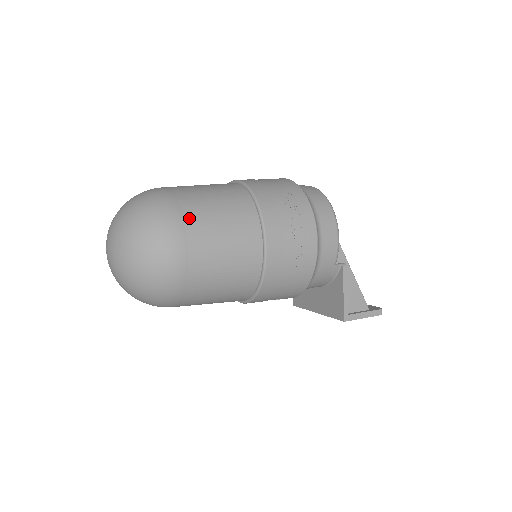
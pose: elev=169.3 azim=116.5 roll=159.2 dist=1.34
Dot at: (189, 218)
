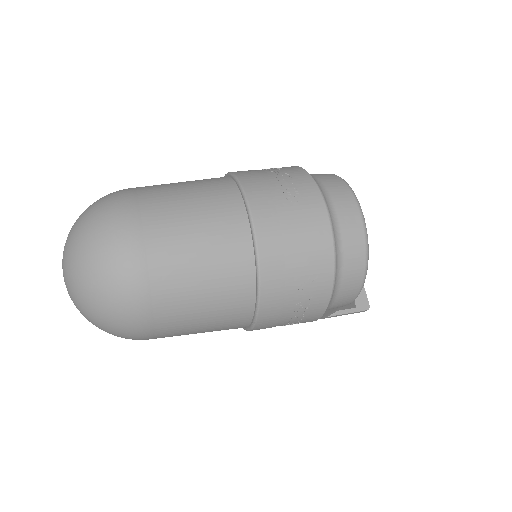
Dot at: (162, 319)
